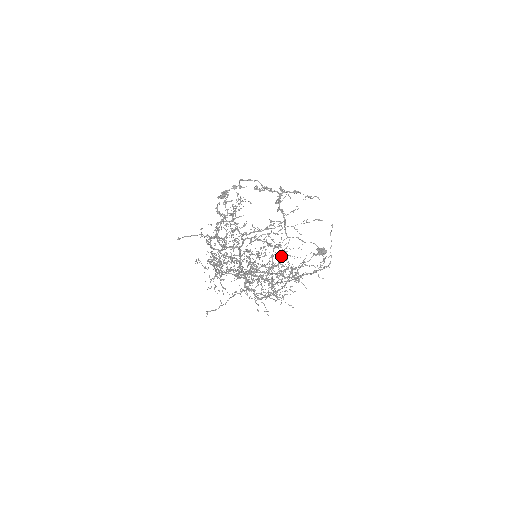
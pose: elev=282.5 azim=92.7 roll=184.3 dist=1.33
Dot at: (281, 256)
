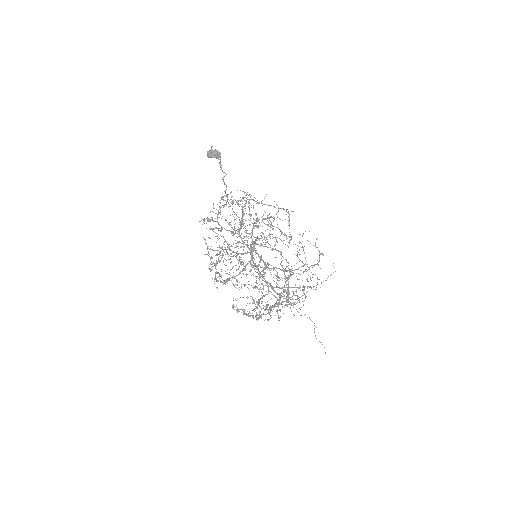
Dot at: occluded
